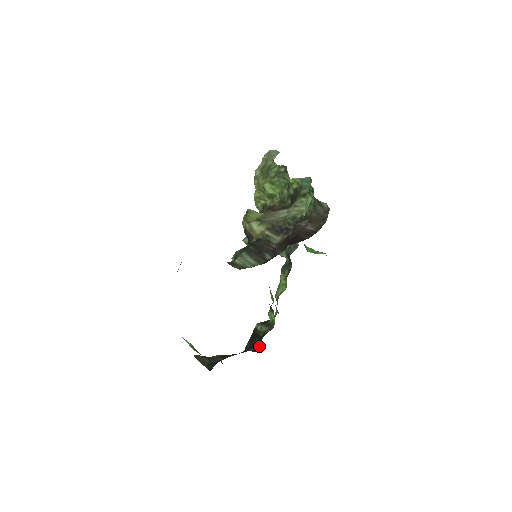
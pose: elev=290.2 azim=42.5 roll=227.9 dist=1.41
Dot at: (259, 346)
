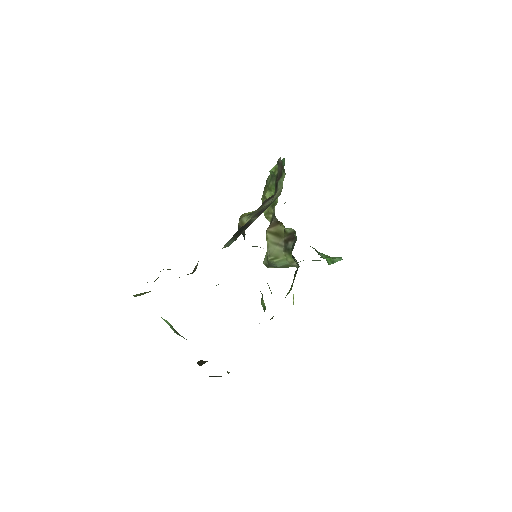
Dot at: occluded
